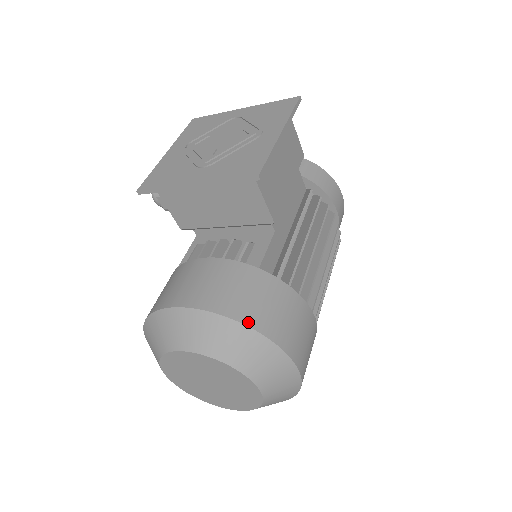
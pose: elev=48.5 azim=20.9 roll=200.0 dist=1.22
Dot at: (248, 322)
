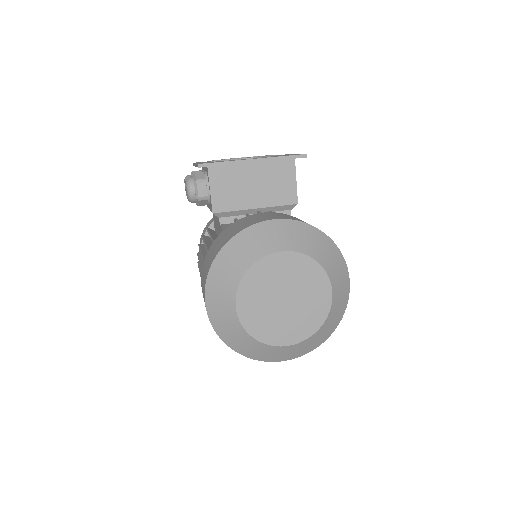
Dot at: (324, 233)
